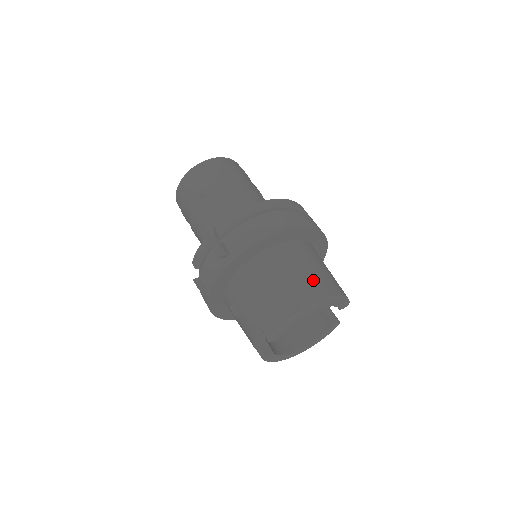
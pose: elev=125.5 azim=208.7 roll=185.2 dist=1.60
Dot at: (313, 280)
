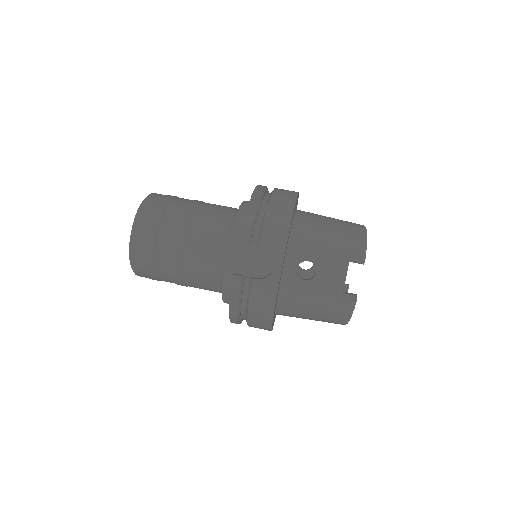
Dot at: occluded
